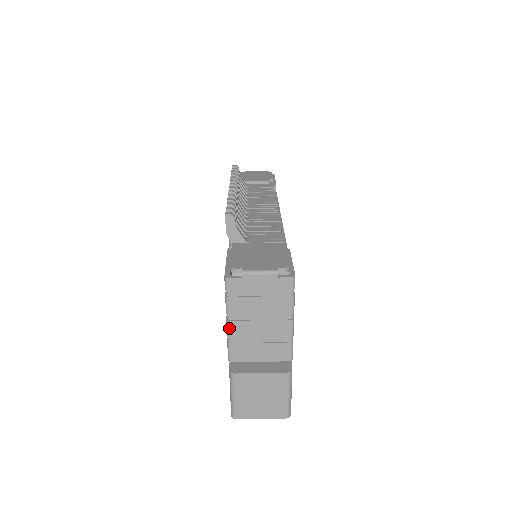
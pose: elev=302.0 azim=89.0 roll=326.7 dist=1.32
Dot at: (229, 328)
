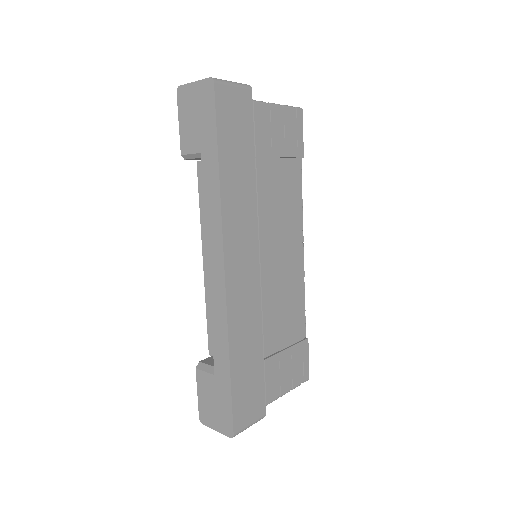
Dot at: occluded
